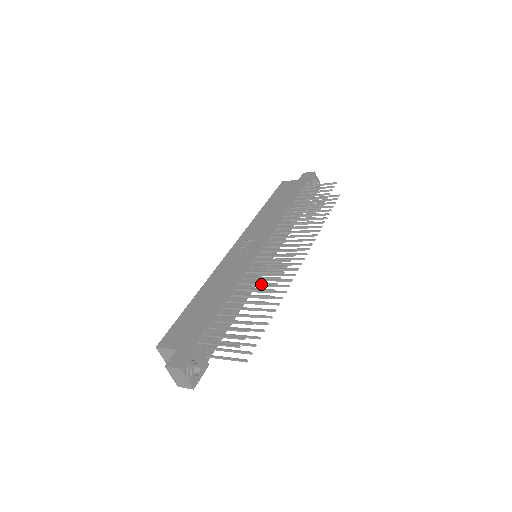
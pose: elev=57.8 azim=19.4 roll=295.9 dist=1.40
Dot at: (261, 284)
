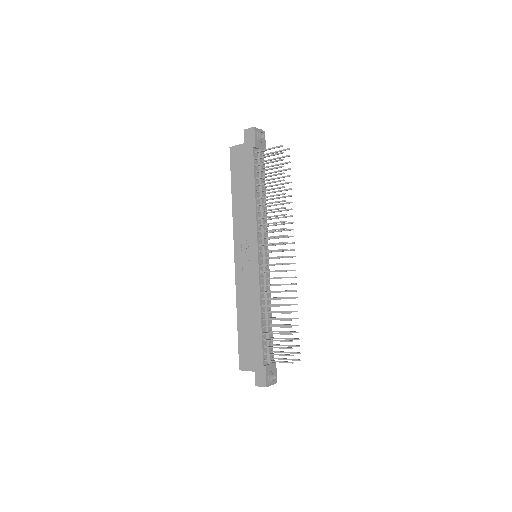
Dot at: (278, 299)
